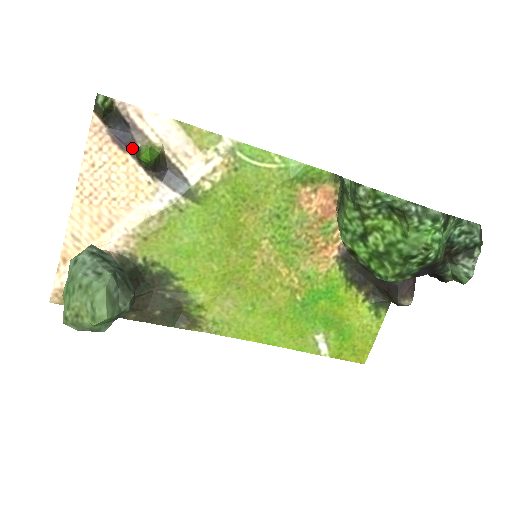
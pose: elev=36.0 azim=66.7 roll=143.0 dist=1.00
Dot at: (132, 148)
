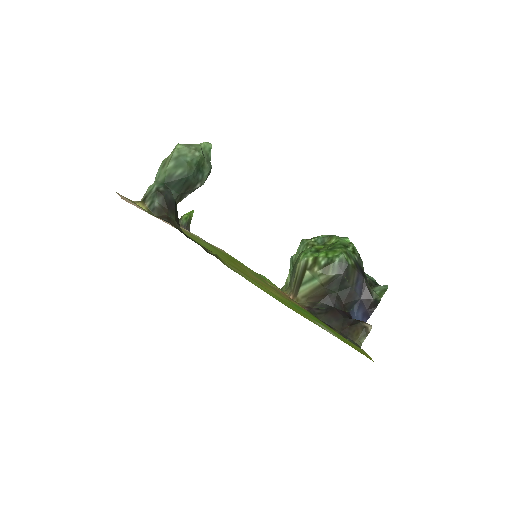
Dot at: occluded
